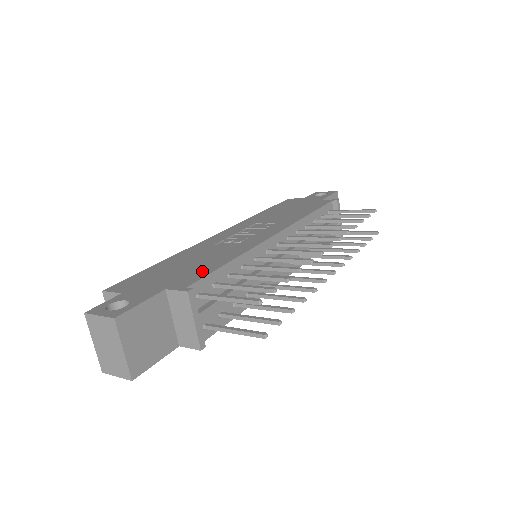
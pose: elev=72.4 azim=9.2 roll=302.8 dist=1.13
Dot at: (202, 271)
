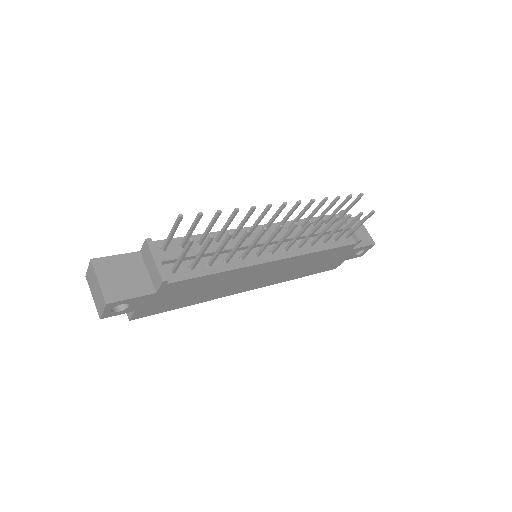
Dot at: occluded
